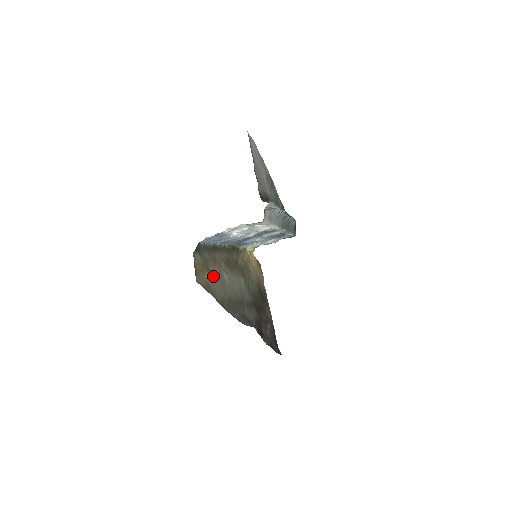
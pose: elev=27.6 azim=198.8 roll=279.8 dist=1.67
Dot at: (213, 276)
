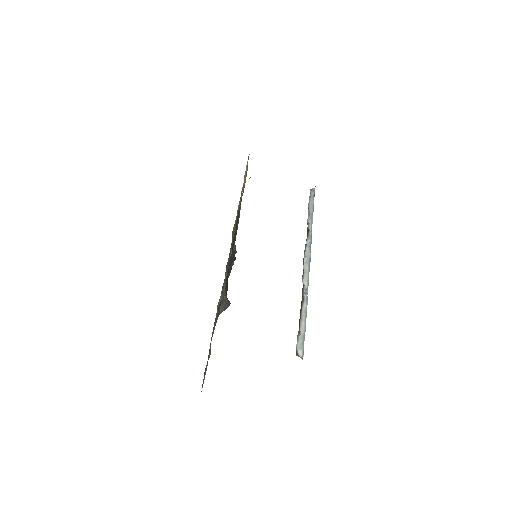
Dot at: occluded
